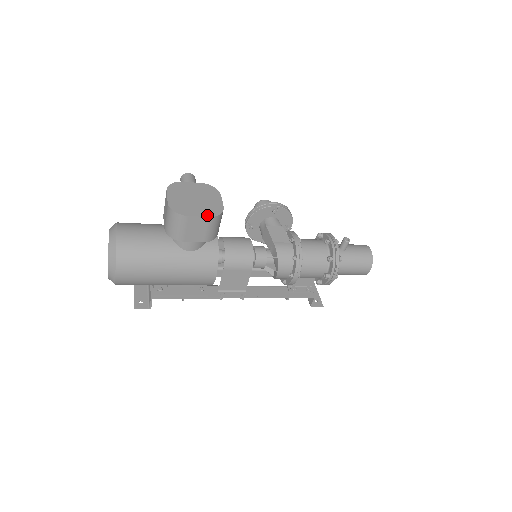
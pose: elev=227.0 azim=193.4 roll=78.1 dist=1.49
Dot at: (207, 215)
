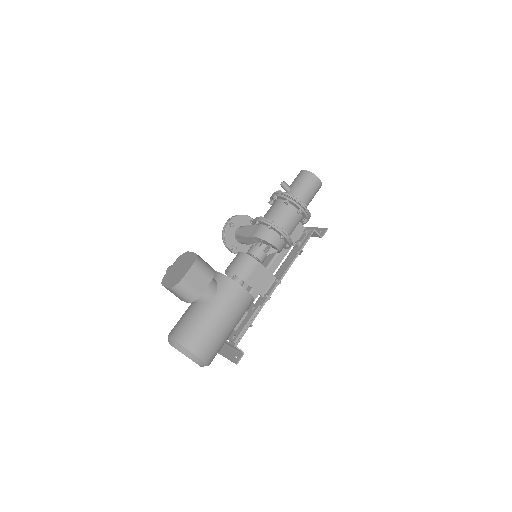
Dot at: (191, 266)
